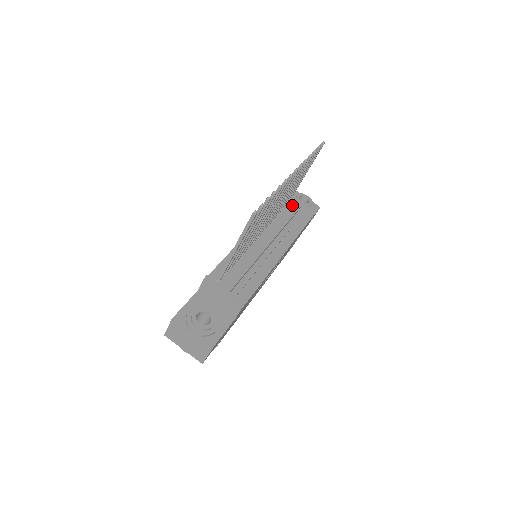
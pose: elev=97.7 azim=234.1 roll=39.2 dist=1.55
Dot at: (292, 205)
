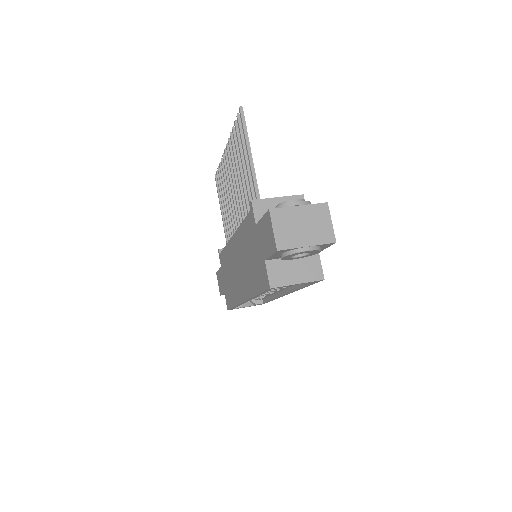
Dot at: occluded
